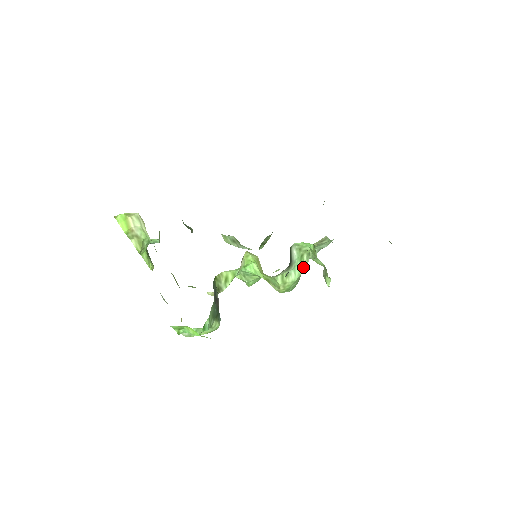
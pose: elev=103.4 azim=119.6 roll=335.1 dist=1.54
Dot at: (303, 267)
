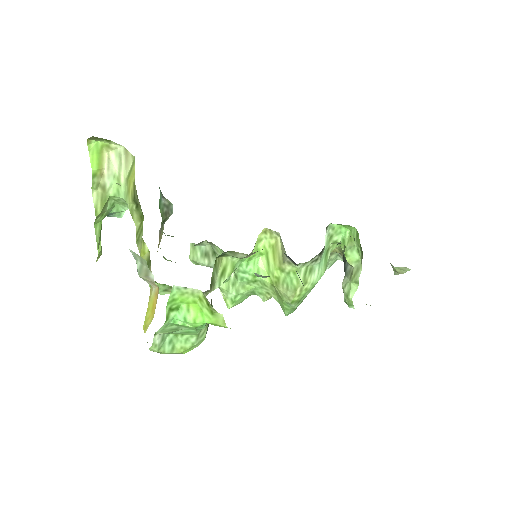
Dot at: (325, 268)
